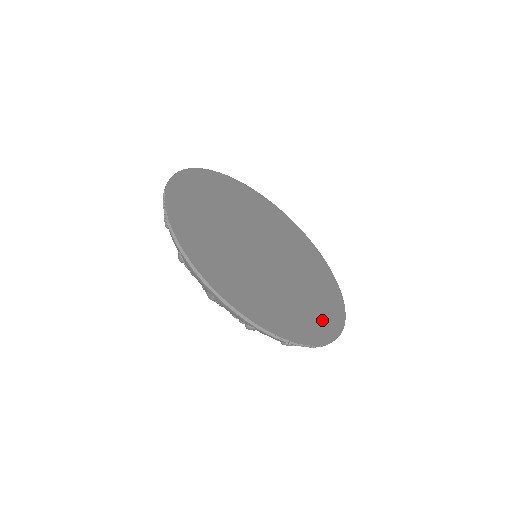
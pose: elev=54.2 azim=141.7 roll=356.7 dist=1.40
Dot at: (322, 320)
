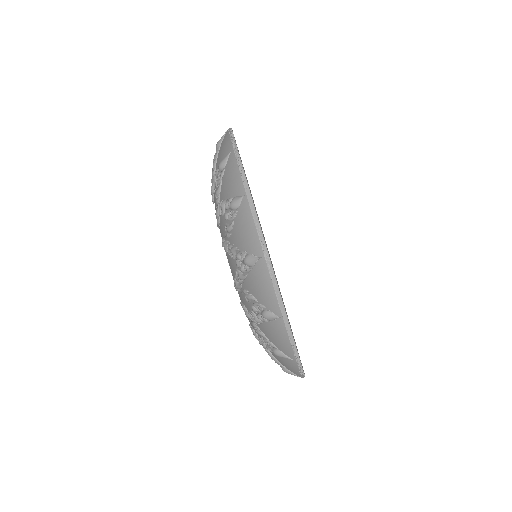
Dot at: occluded
